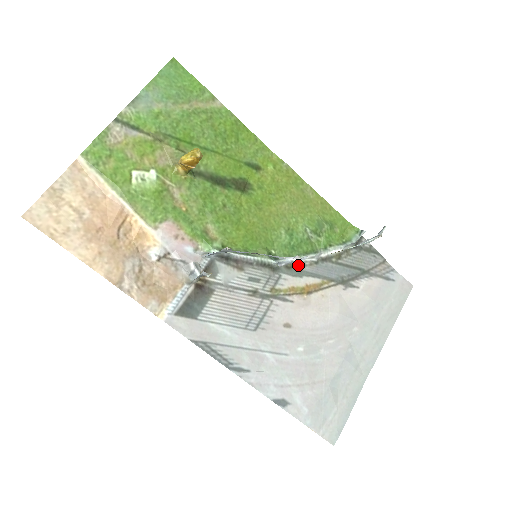
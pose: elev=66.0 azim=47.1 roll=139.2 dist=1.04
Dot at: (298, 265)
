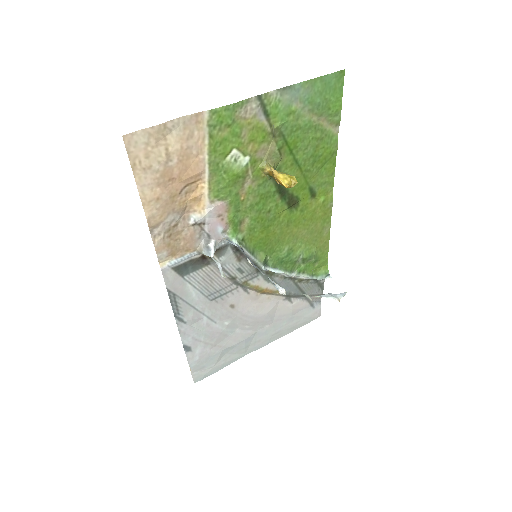
Dot at: (274, 274)
